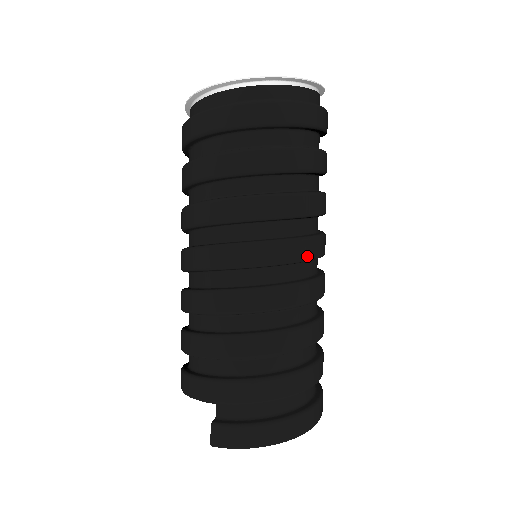
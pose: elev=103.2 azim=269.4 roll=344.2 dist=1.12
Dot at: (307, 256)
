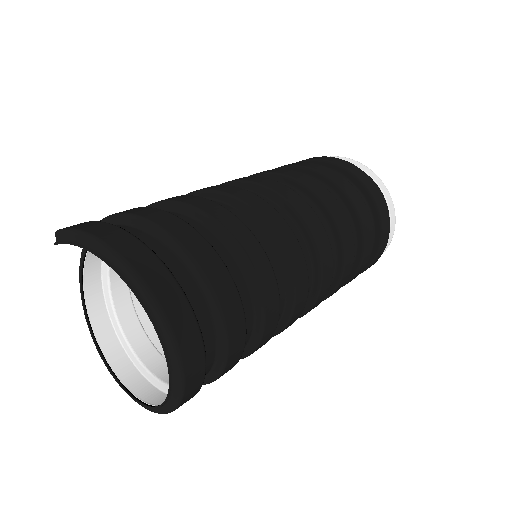
Dot at: (308, 221)
